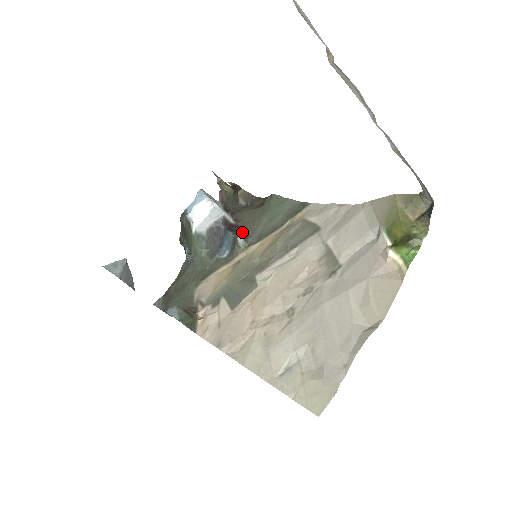
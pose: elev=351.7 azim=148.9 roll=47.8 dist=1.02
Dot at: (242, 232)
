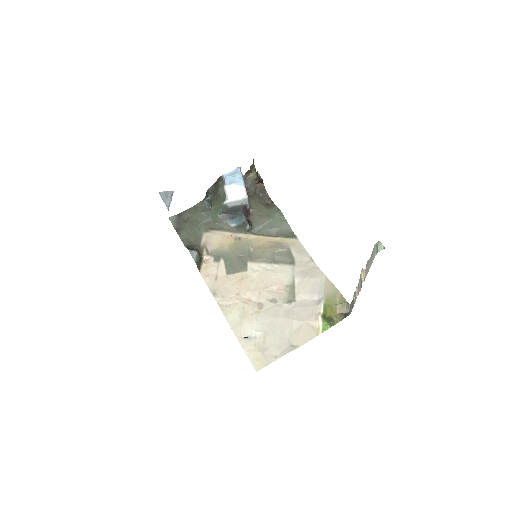
Dot at: (250, 218)
